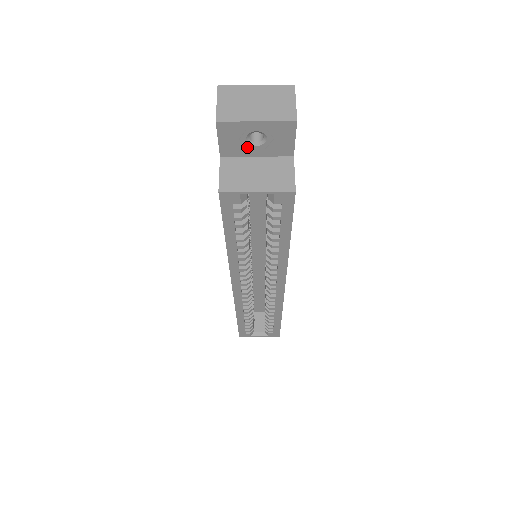
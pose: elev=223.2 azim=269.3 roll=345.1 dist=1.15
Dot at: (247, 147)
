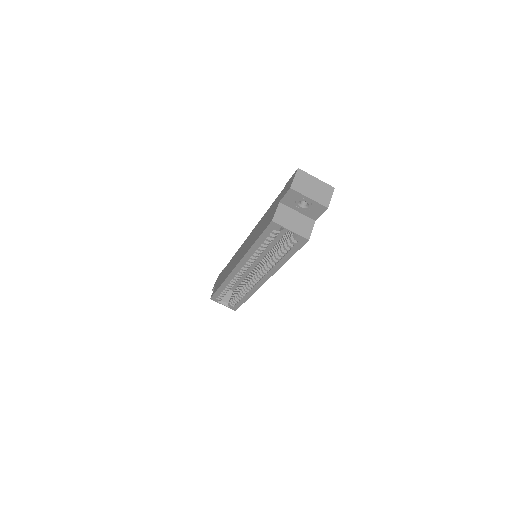
Dot at: (296, 205)
